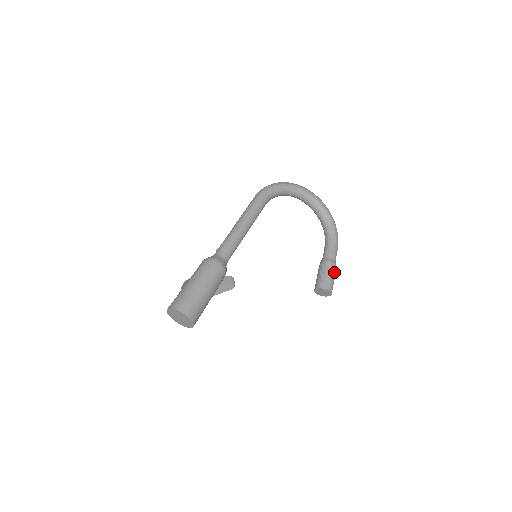
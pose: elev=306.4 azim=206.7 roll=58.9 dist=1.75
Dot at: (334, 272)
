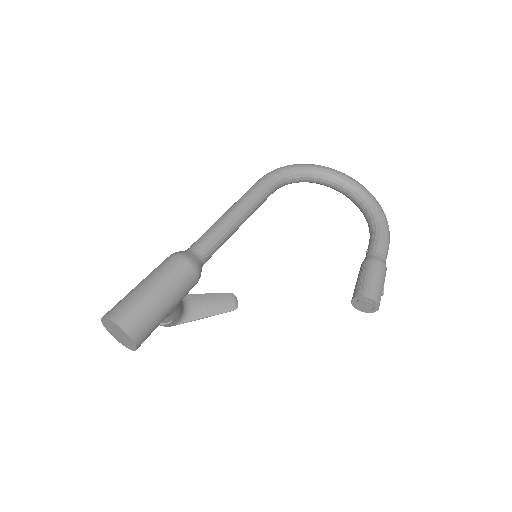
Dot at: (381, 274)
